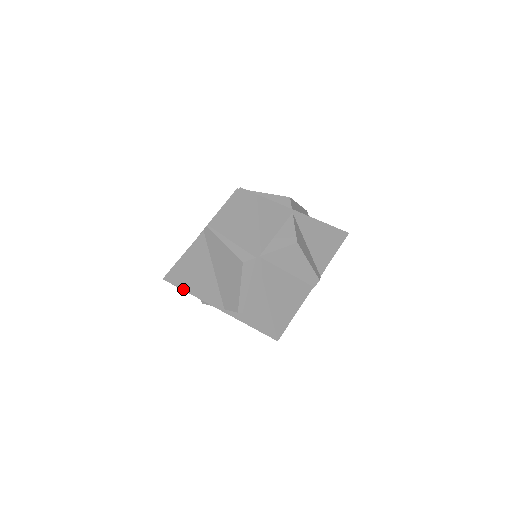
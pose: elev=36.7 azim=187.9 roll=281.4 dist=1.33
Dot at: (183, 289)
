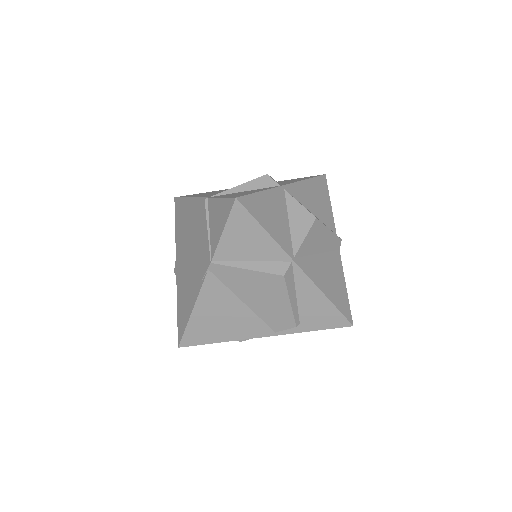
Dot at: (212, 342)
